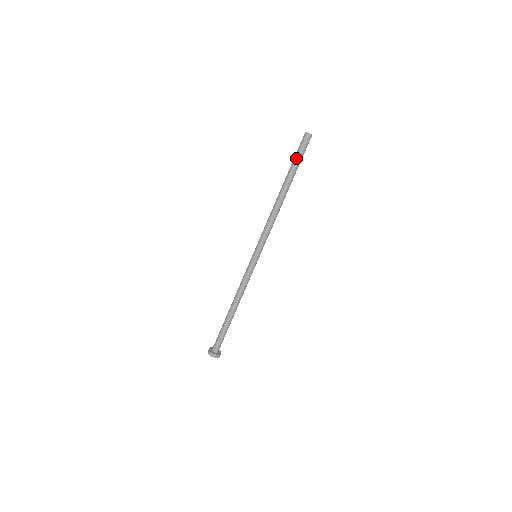
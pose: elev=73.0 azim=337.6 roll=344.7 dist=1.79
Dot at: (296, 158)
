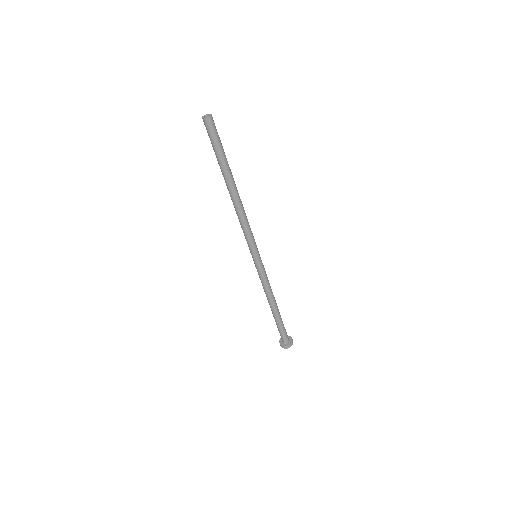
Dot at: (213, 149)
